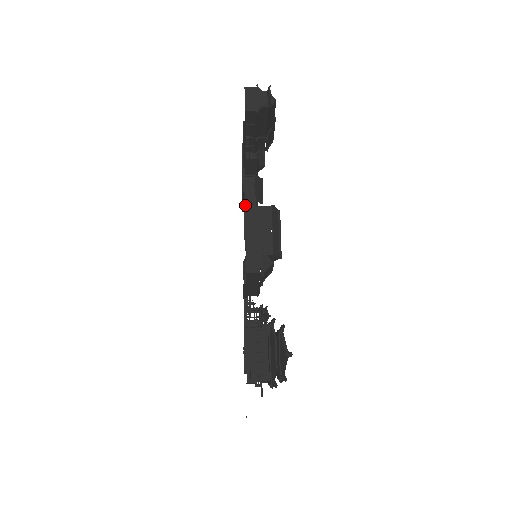
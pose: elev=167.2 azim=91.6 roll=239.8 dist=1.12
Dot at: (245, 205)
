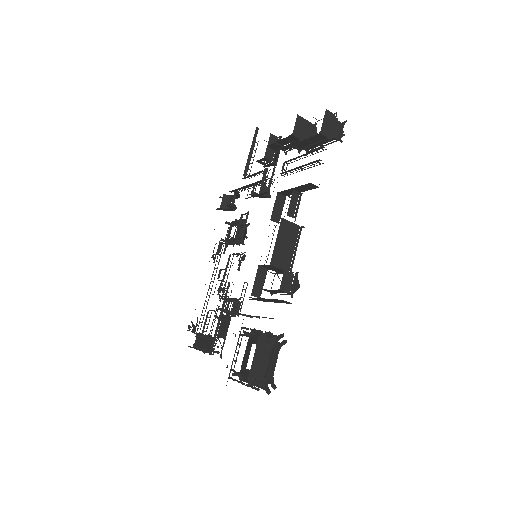
Dot at: (273, 211)
